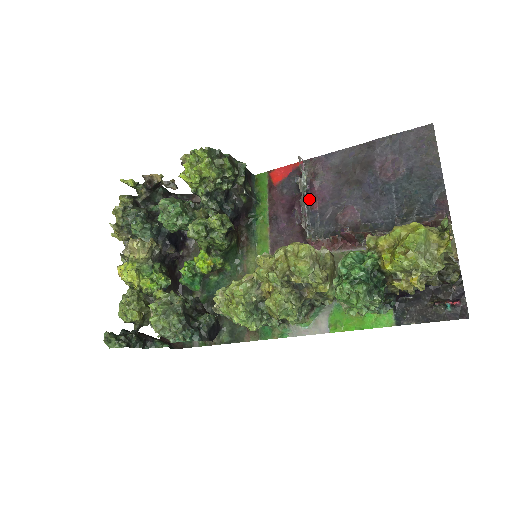
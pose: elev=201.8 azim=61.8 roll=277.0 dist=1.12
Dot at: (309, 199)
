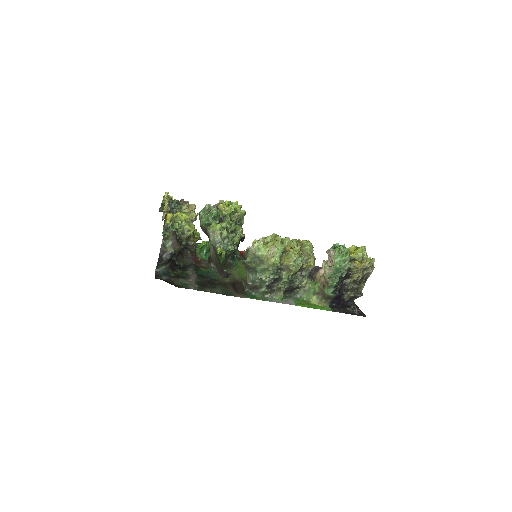
Dot at: occluded
